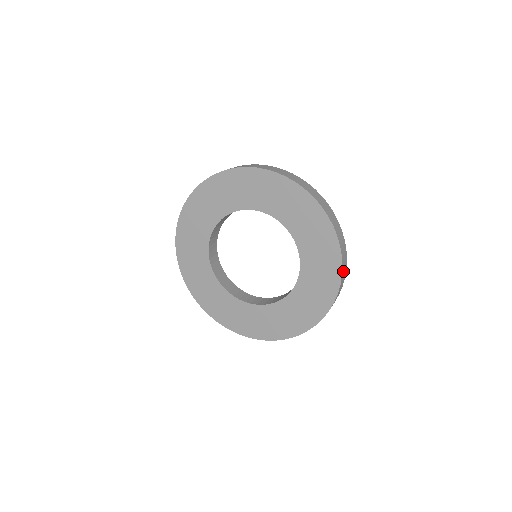
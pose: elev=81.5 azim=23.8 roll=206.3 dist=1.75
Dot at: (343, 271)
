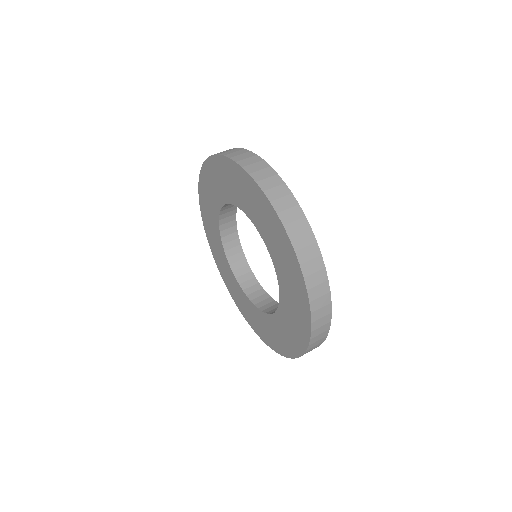
Dot at: (300, 245)
